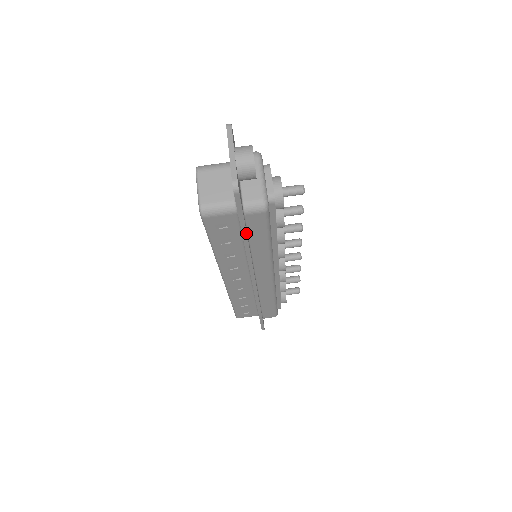
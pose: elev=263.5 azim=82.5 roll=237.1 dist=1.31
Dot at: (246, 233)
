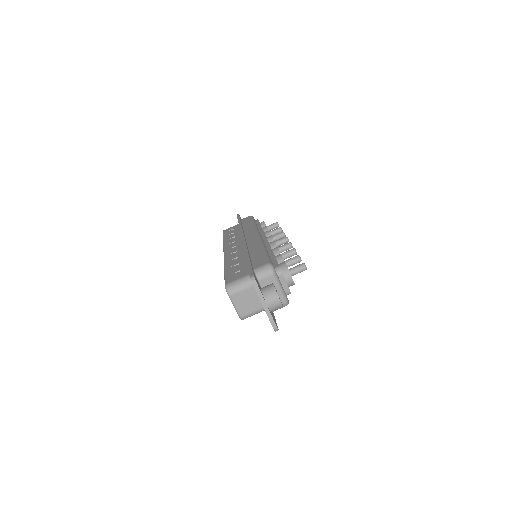
Dot at: occluded
